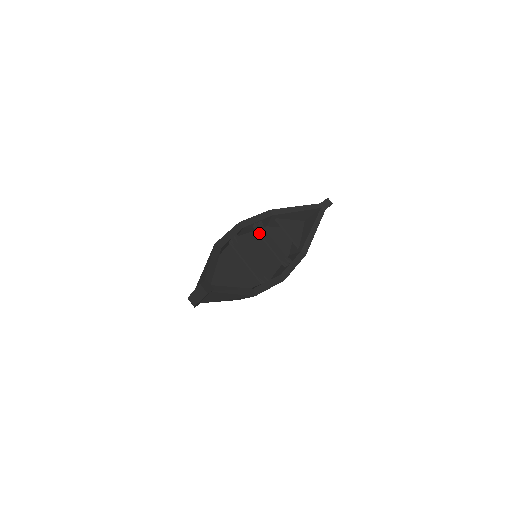
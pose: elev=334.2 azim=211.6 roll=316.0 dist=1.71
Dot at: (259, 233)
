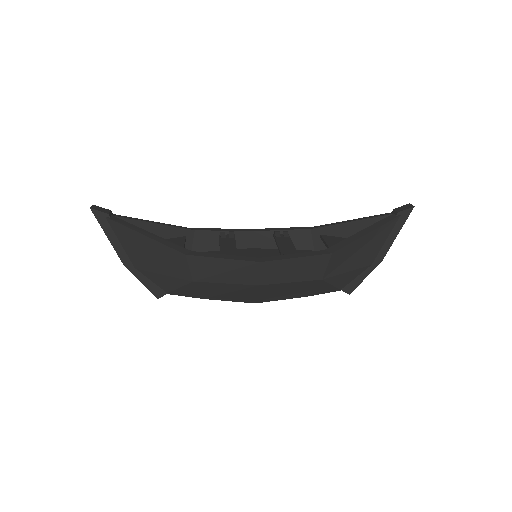
Dot at: (275, 238)
